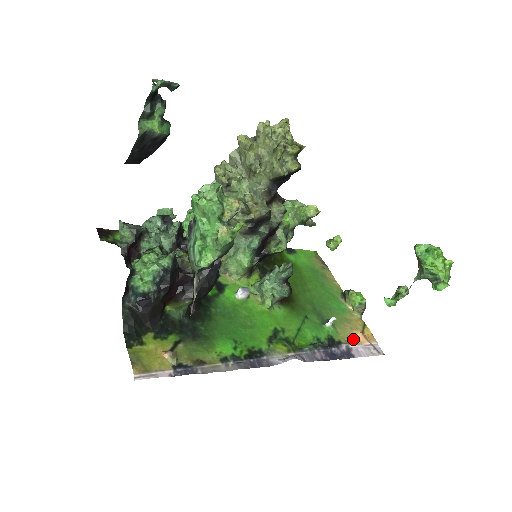
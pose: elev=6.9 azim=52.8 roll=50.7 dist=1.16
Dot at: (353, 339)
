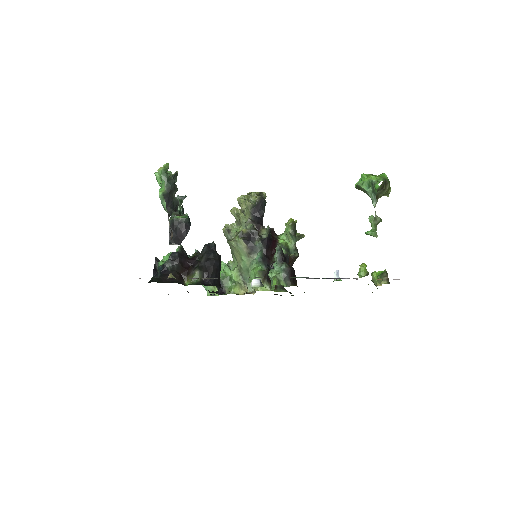
Dot at: occluded
